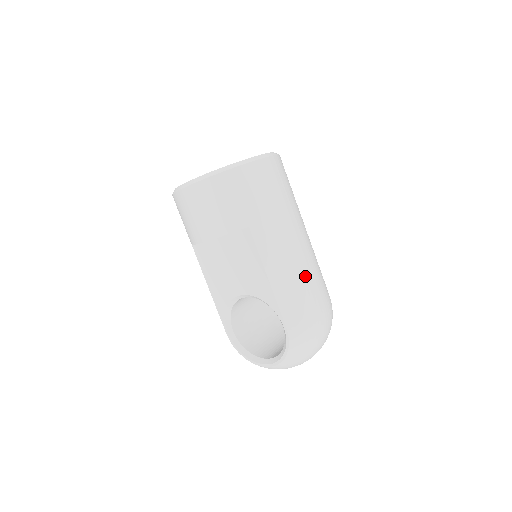
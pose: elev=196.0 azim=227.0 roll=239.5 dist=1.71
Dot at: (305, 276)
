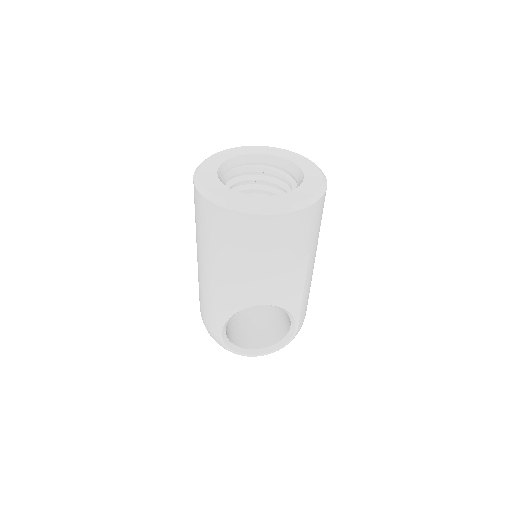
Dot at: occluded
